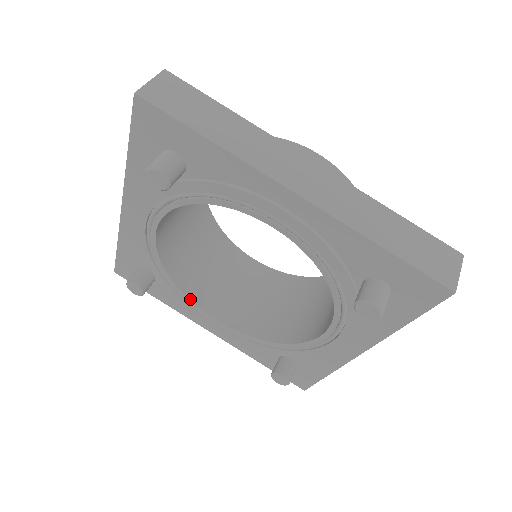
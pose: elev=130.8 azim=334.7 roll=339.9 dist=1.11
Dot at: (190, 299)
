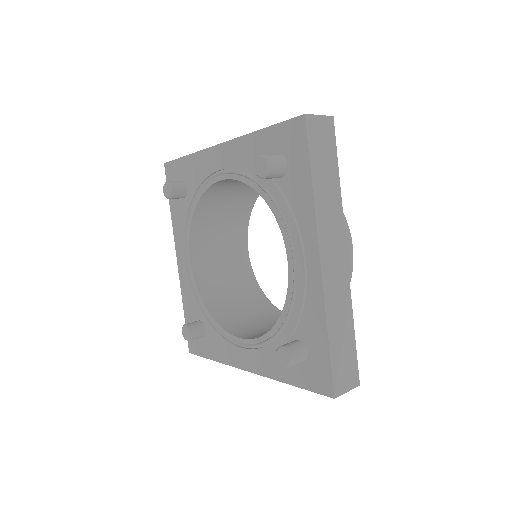
Dot at: (190, 232)
